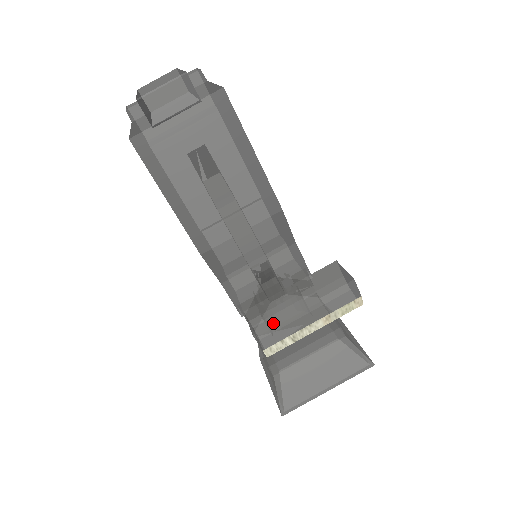
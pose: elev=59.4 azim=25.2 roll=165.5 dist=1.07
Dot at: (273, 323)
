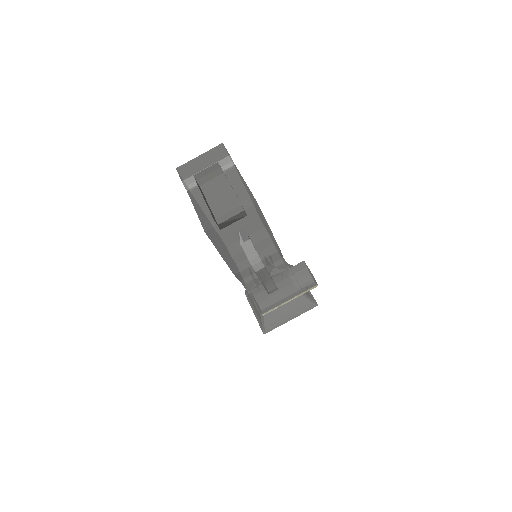
Dot at: (269, 302)
